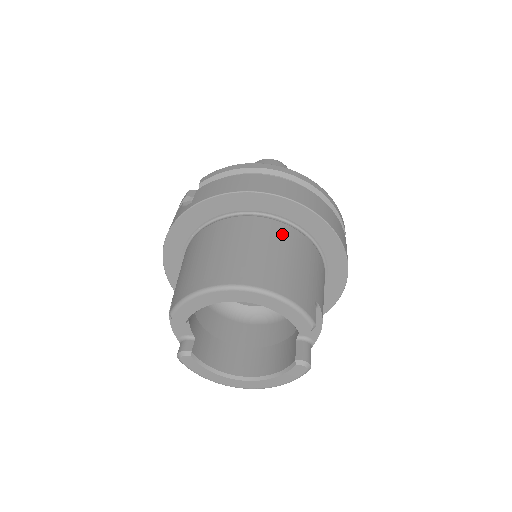
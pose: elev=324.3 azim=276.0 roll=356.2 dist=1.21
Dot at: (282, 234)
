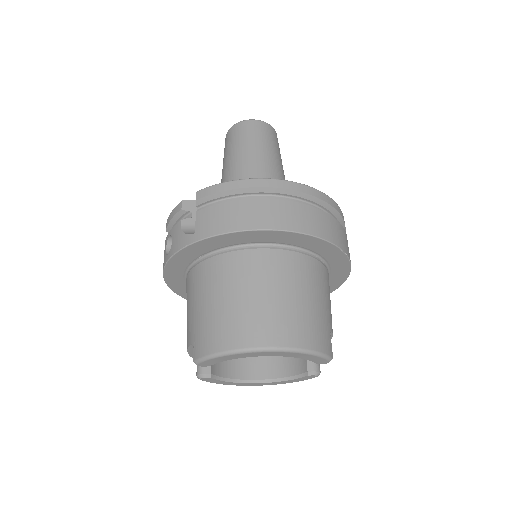
Dot at: (295, 268)
